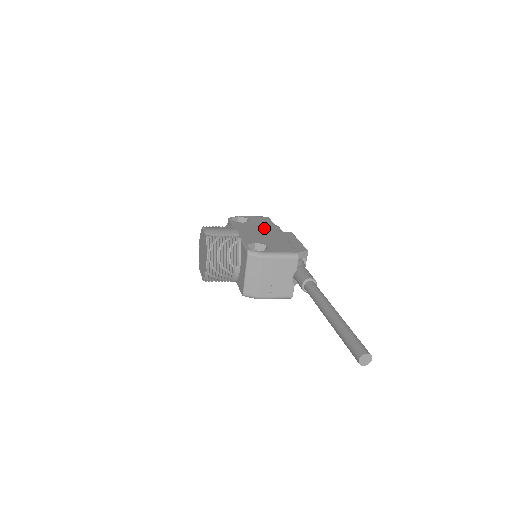
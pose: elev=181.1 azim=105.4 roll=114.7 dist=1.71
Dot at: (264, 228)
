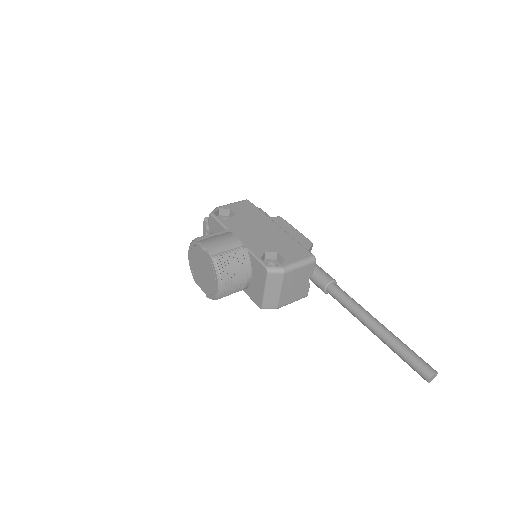
Dot at: (257, 222)
